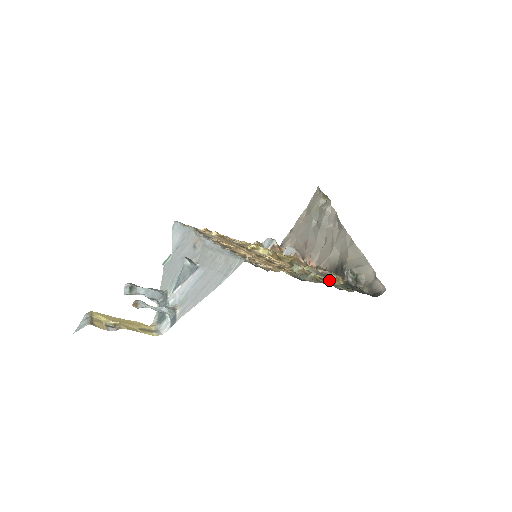
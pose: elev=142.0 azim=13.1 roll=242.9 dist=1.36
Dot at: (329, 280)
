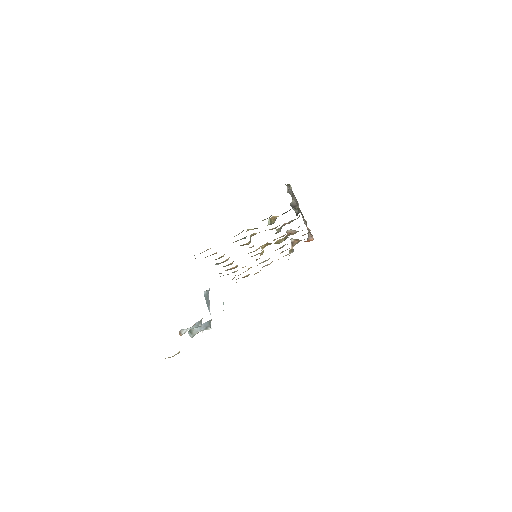
Dot at: (268, 224)
